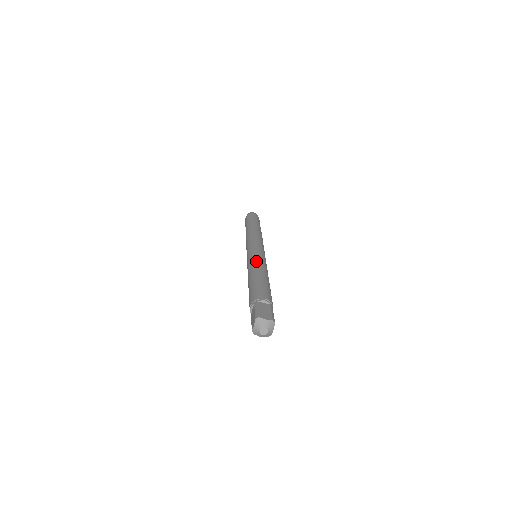
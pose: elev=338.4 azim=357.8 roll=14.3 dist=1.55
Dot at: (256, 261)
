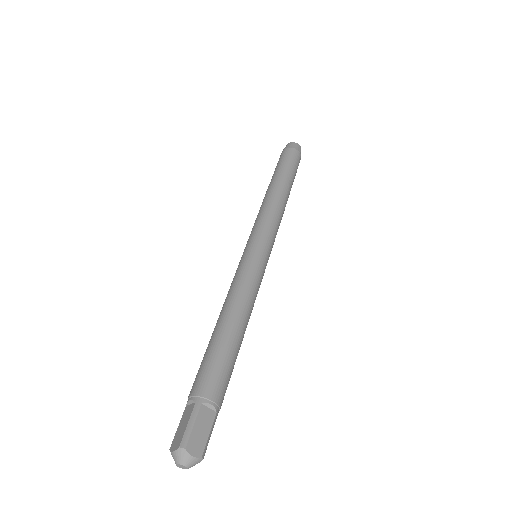
Dot at: (246, 288)
